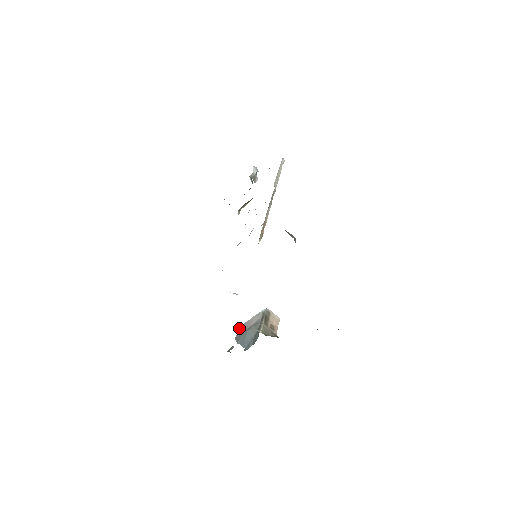
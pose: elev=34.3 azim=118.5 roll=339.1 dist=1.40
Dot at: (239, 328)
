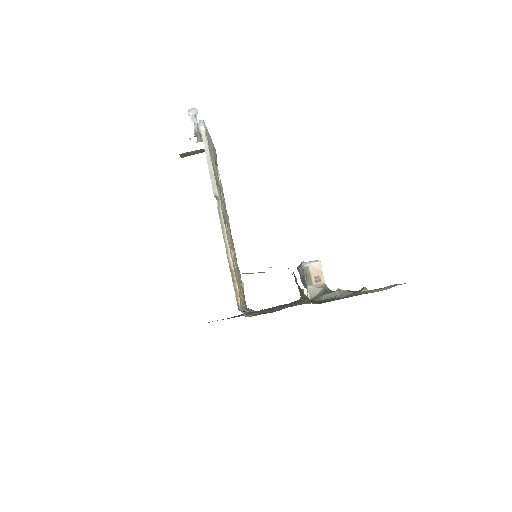
Dot at: (298, 271)
